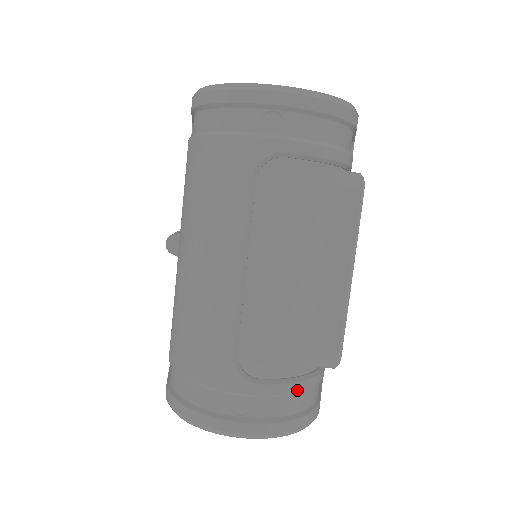
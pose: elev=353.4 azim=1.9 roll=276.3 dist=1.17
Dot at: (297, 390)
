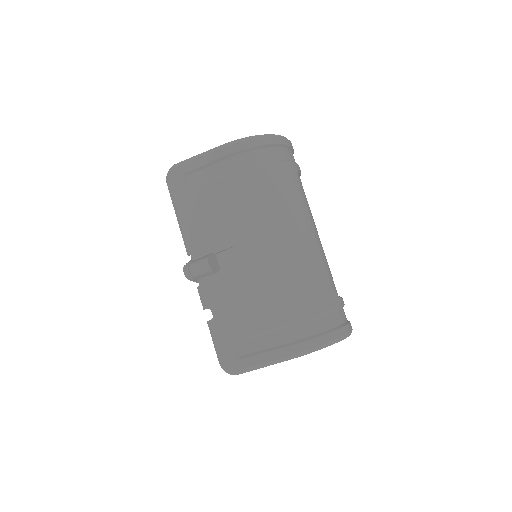
Dot at: occluded
